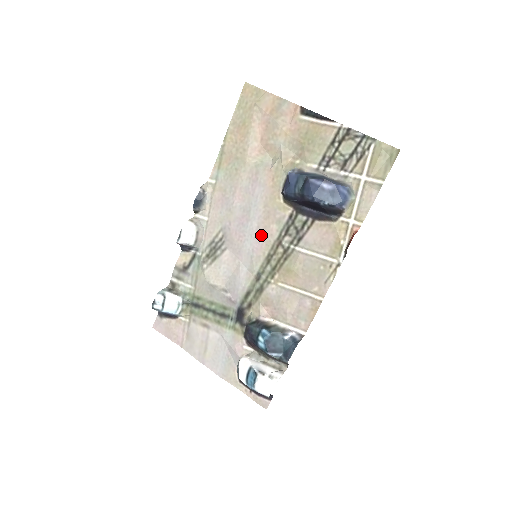
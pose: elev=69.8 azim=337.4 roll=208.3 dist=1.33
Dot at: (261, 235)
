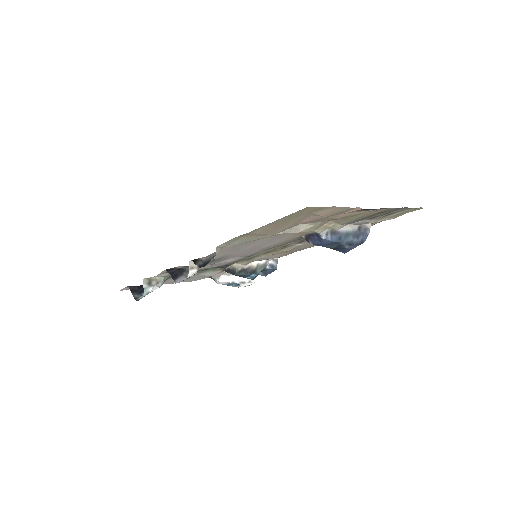
Dot at: occluded
